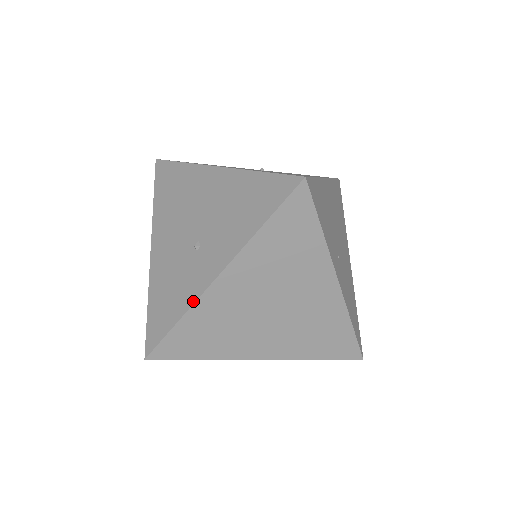
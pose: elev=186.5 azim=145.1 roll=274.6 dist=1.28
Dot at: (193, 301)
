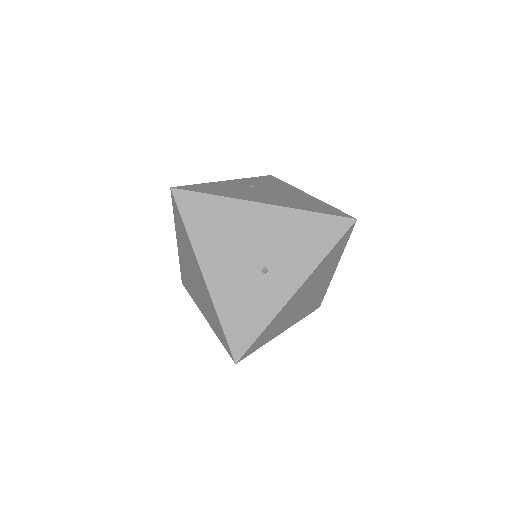
Dot at: (276, 313)
